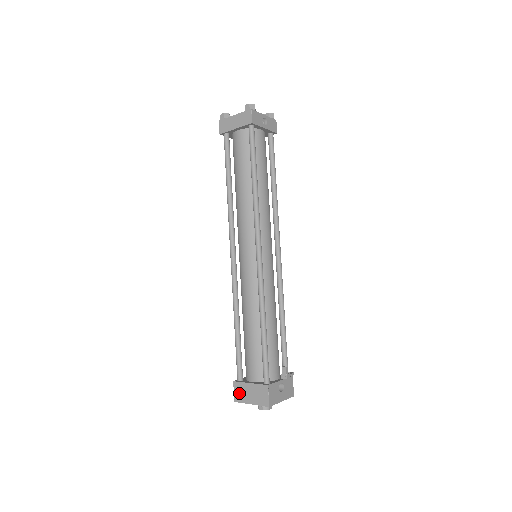
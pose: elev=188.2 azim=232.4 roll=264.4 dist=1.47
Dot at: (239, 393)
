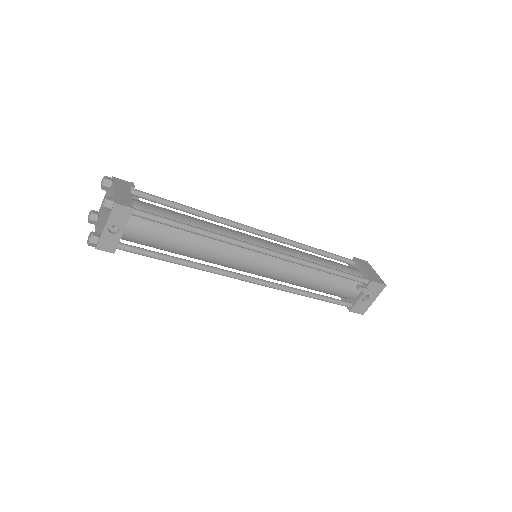
Dot at: occluded
